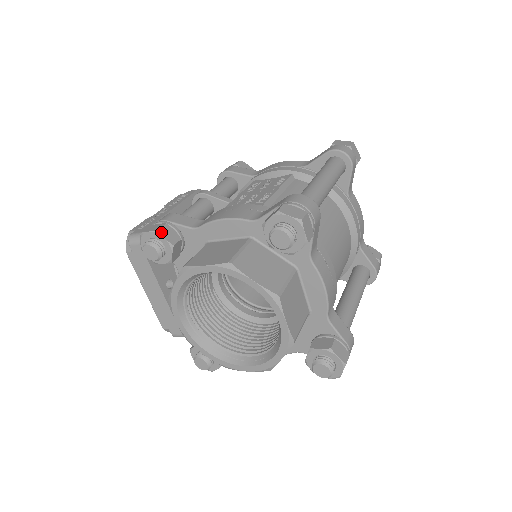
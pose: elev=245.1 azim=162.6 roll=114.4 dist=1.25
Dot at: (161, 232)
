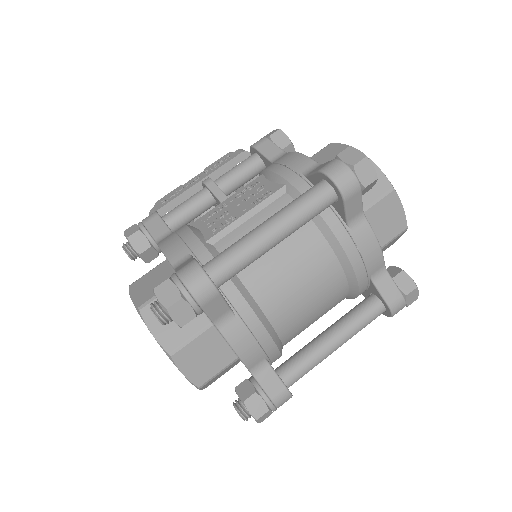
Dot at: (130, 240)
